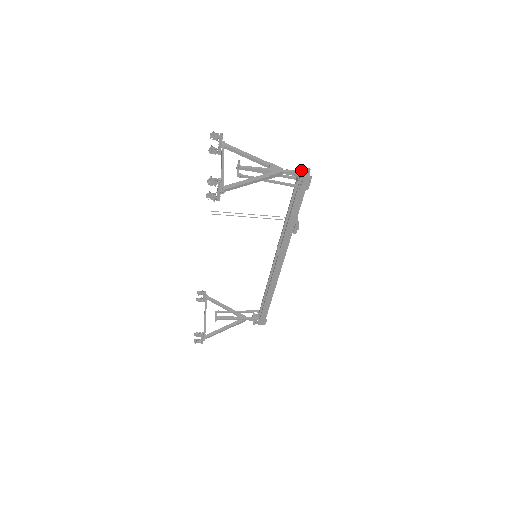
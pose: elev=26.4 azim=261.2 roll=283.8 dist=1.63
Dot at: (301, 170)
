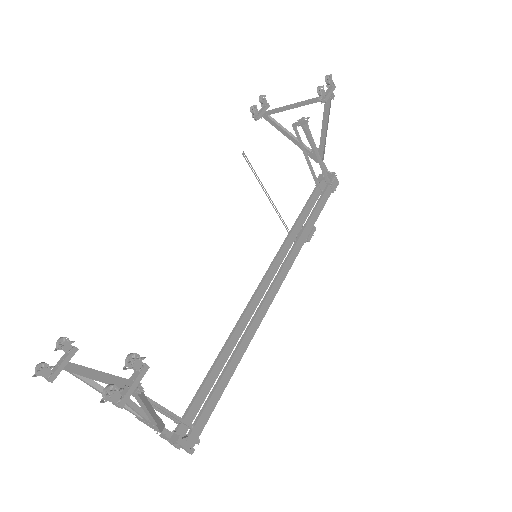
Dot at: occluded
